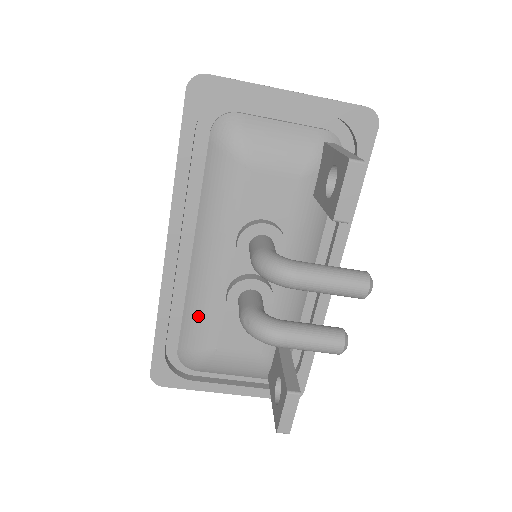
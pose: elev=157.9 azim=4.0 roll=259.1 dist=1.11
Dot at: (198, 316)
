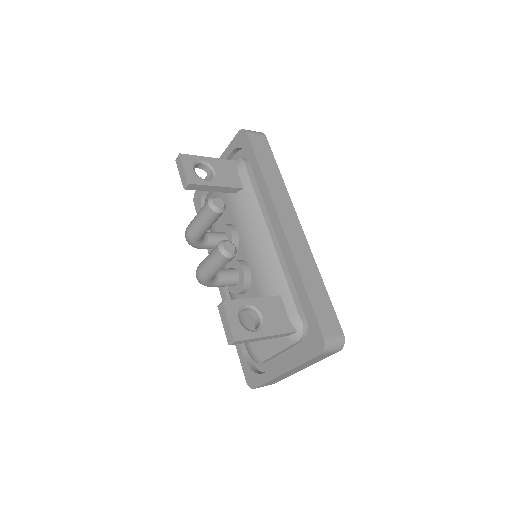
Dot at: occluded
